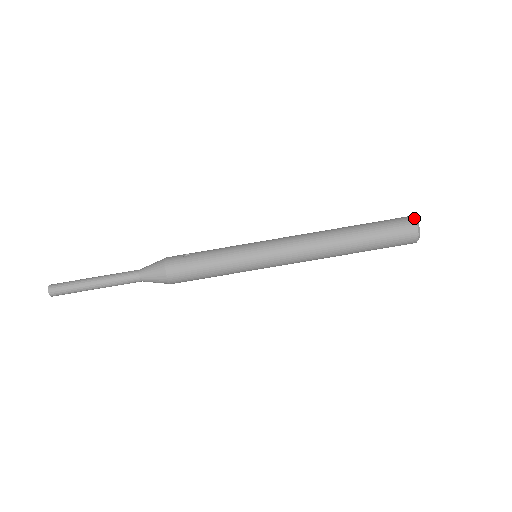
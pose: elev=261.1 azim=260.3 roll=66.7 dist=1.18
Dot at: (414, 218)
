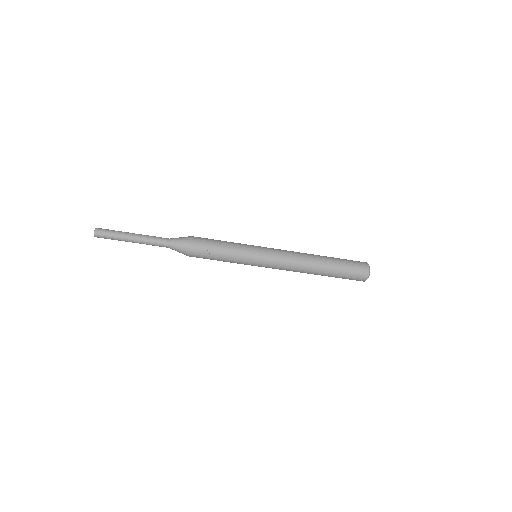
Dot at: (368, 276)
